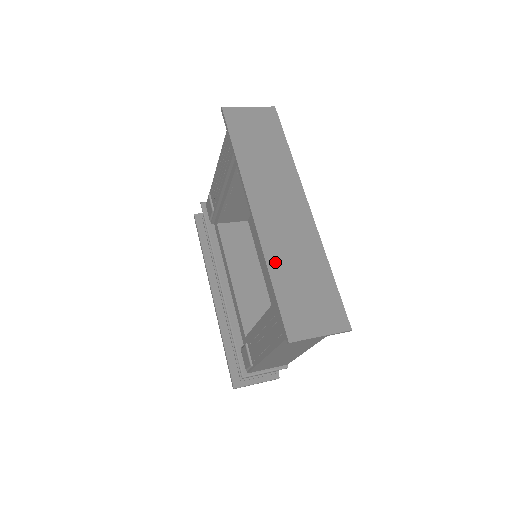
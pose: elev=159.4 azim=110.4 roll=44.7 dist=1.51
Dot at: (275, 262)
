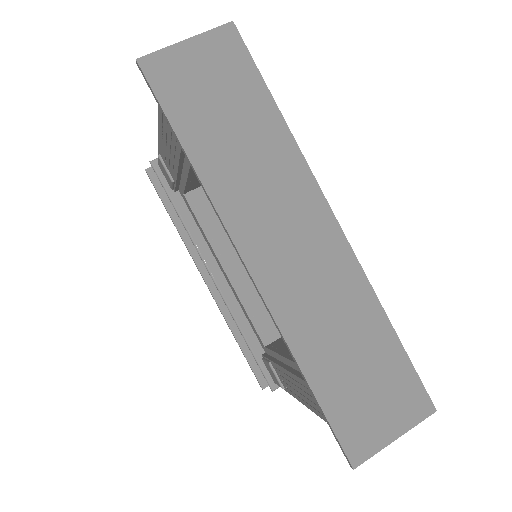
Dot at: (305, 346)
